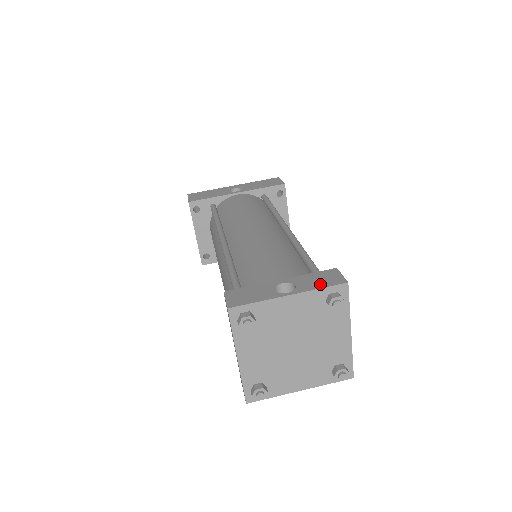
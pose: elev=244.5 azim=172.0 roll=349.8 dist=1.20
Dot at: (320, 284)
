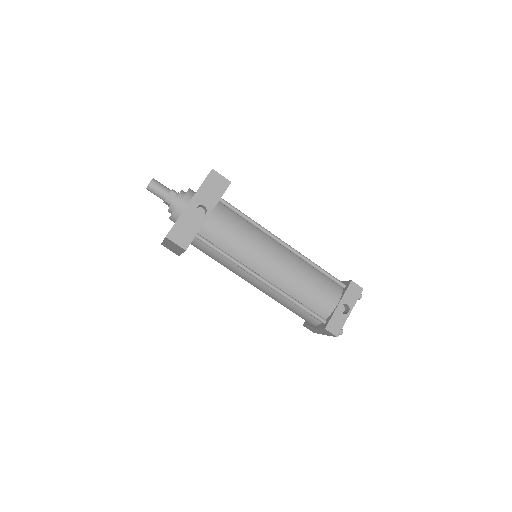
Dot at: (355, 297)
